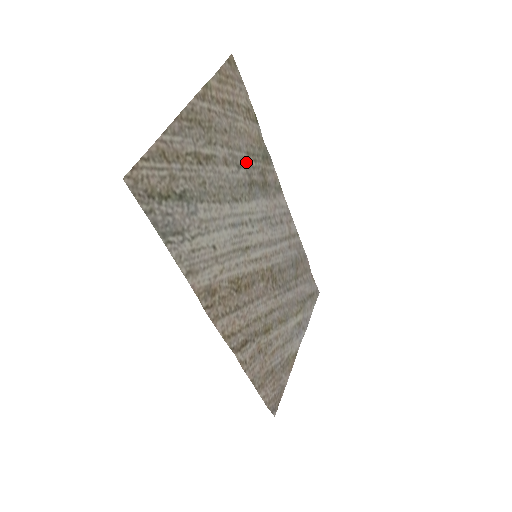
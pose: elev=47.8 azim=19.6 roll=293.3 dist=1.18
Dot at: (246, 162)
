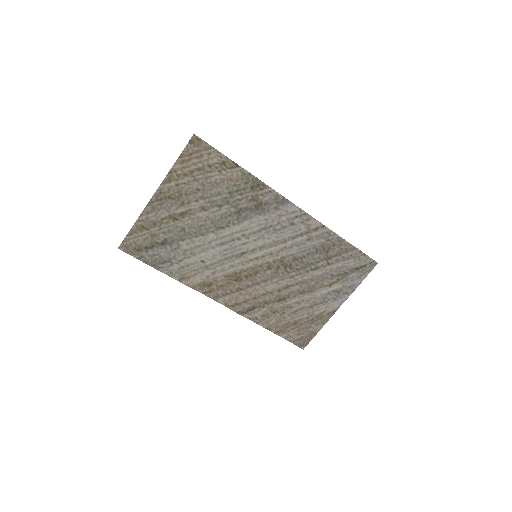
Dot at: (229, 199)
